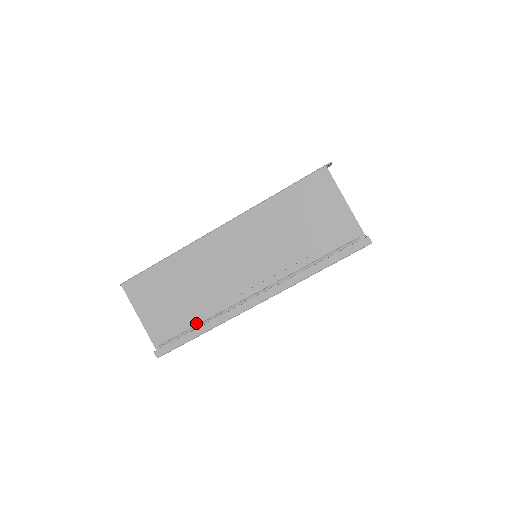
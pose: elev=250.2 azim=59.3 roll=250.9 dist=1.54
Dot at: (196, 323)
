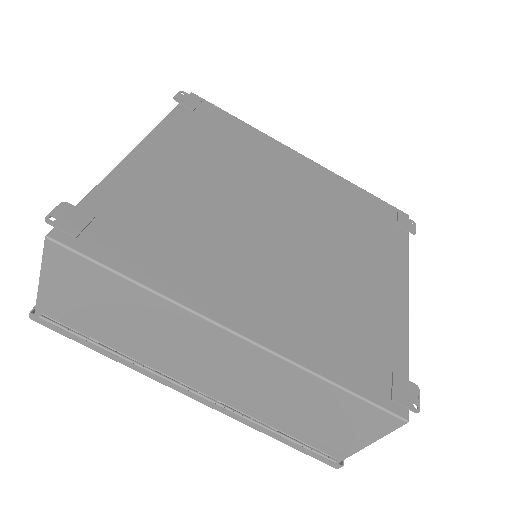
Dot at: (107, 344)
